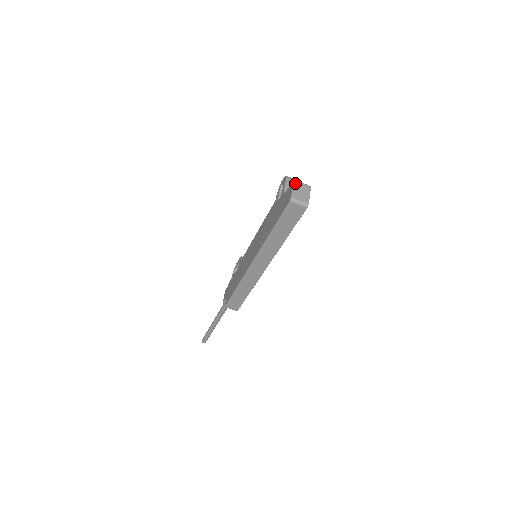
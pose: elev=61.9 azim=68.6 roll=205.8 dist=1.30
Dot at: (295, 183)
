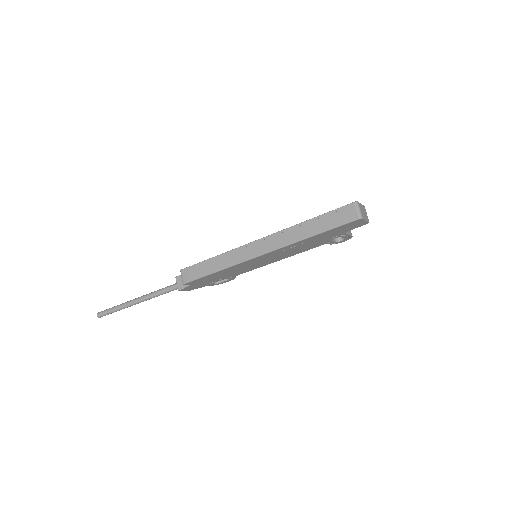
Dot at: (364, 207)
